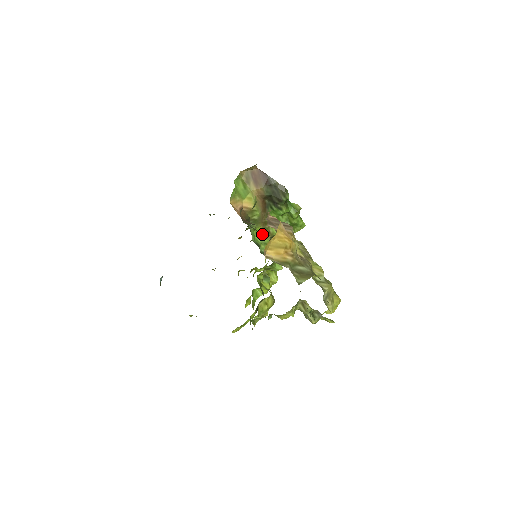
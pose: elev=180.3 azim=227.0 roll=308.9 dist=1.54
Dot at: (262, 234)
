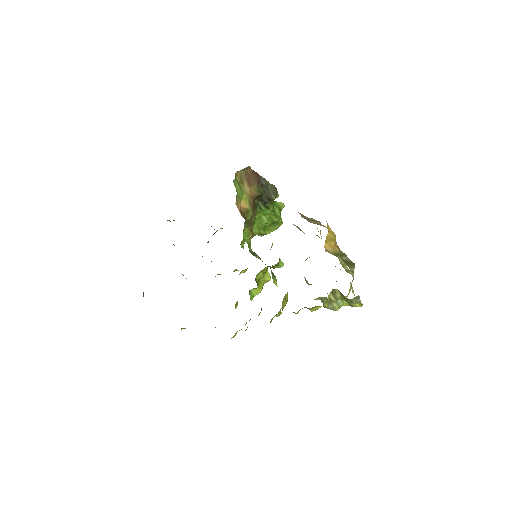
Dot at: (247, 235)
